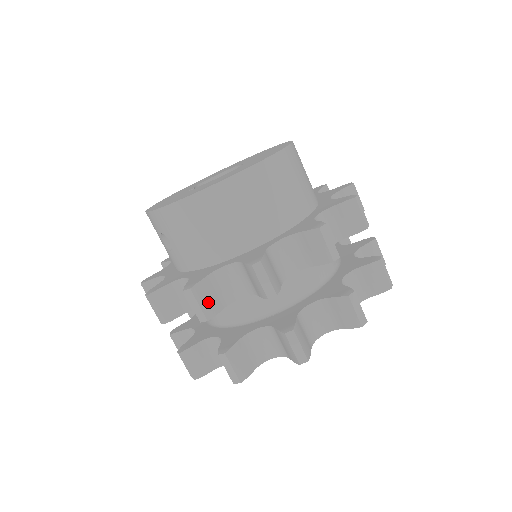
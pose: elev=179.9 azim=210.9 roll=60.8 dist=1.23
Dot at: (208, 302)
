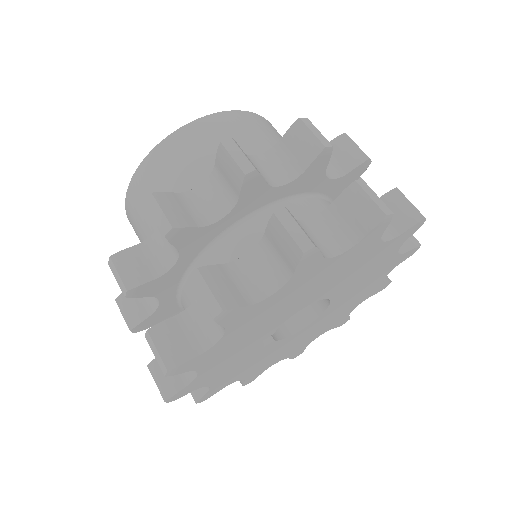
Dot at: (131, 271)
